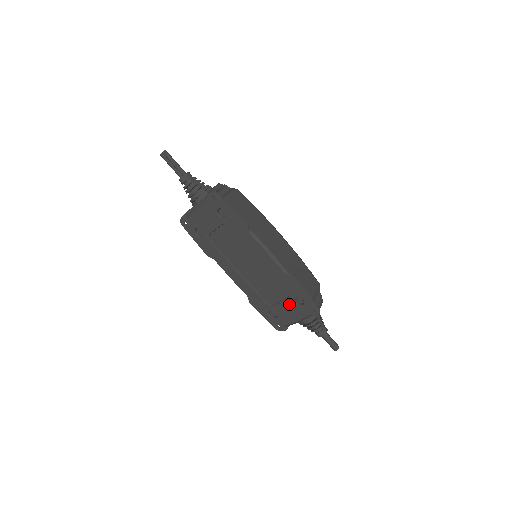
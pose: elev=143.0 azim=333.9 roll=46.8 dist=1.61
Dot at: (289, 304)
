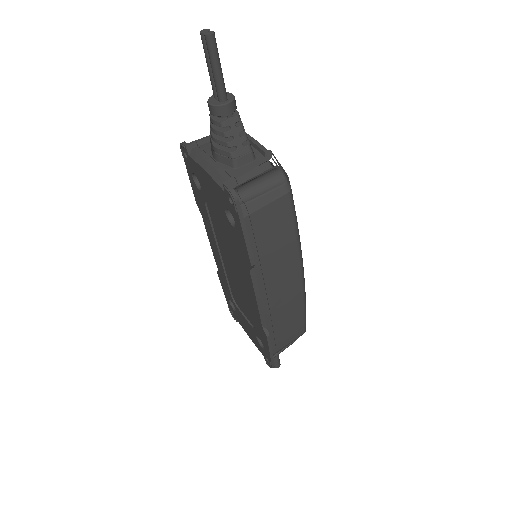
Dot at: (251, 328)
